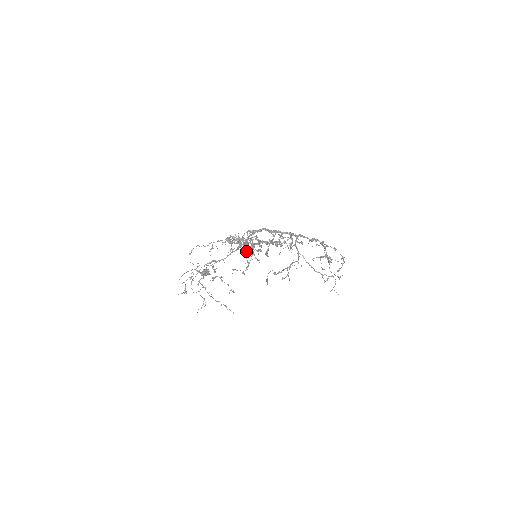
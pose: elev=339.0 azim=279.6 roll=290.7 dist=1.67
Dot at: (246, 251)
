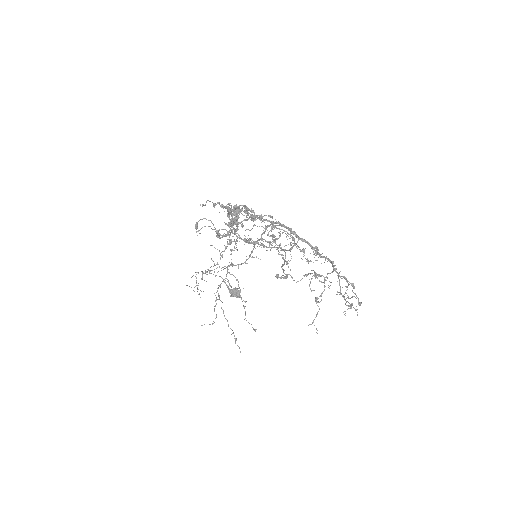
Dot at: occluded
